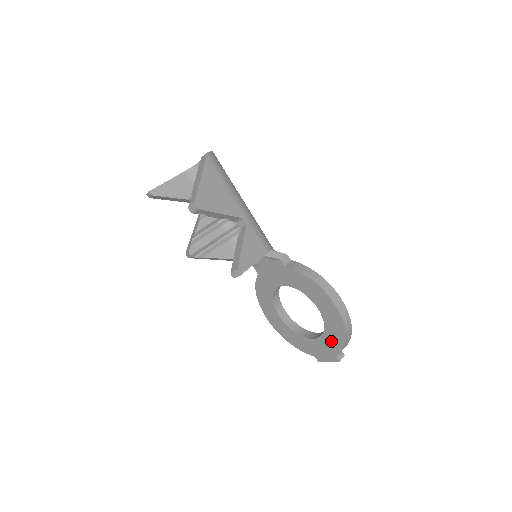
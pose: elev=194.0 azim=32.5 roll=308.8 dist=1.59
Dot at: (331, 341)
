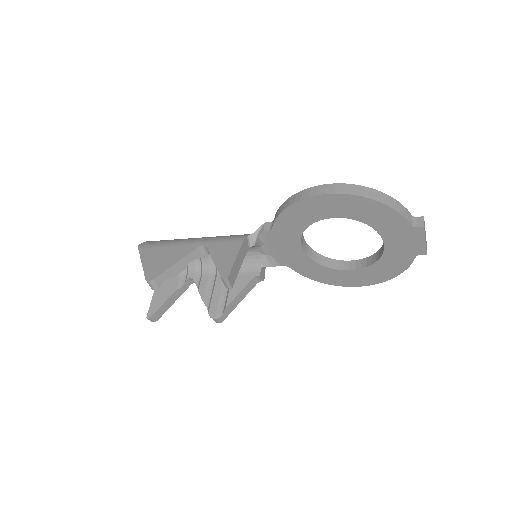
Dot at: (385, 223)
